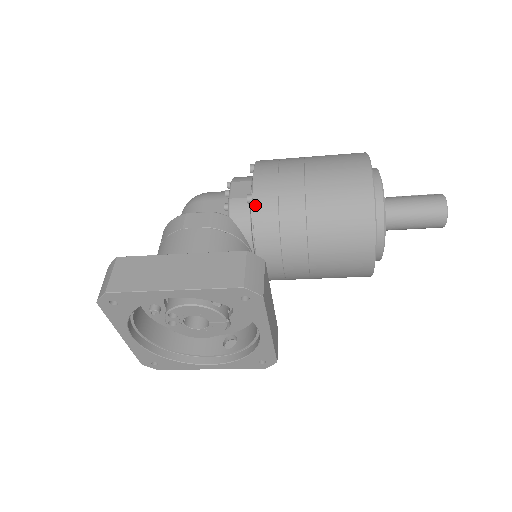
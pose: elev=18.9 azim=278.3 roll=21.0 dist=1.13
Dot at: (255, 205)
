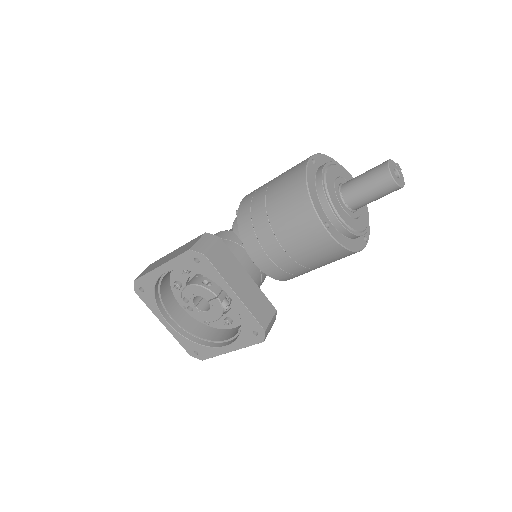
Dot at: (238, 214)
